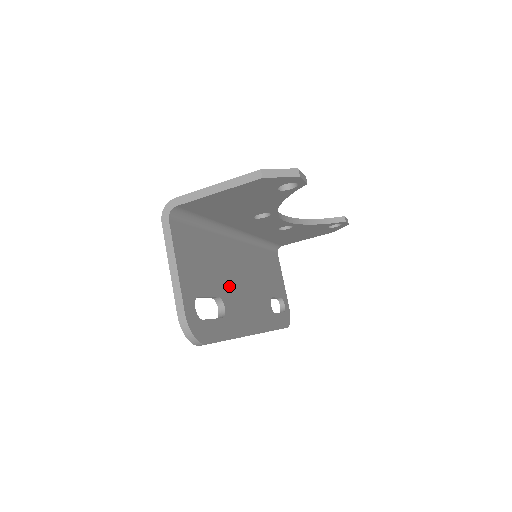
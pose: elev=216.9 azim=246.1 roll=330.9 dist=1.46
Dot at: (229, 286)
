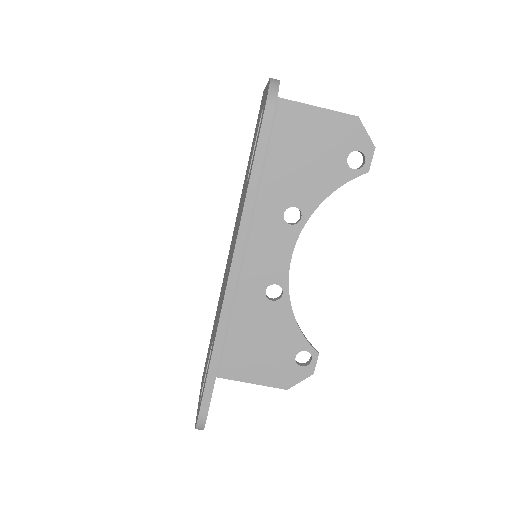
Dot at: occluded
